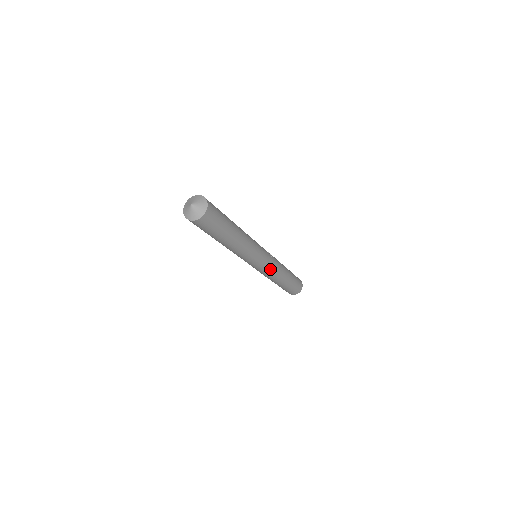
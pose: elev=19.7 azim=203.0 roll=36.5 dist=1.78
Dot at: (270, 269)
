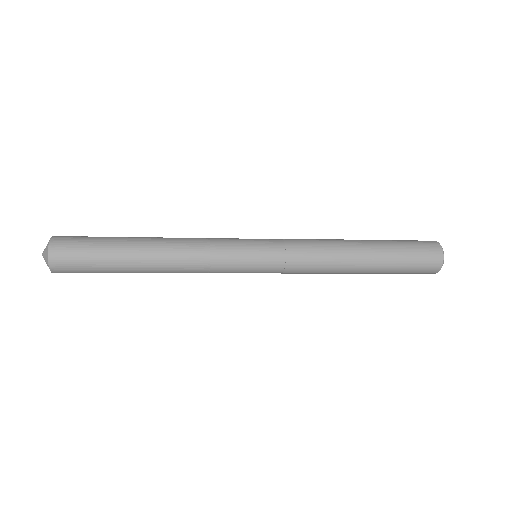
Dot at: (294, 253)
